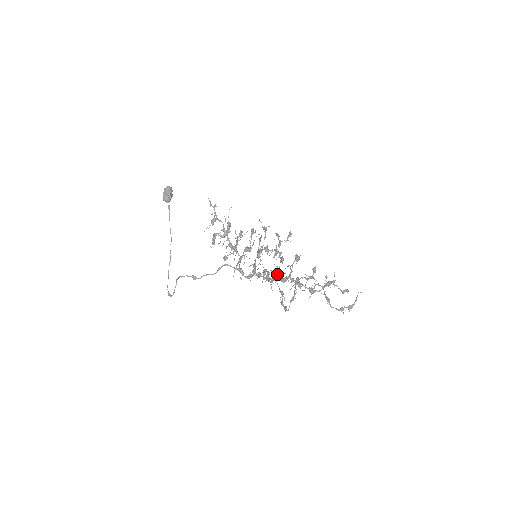
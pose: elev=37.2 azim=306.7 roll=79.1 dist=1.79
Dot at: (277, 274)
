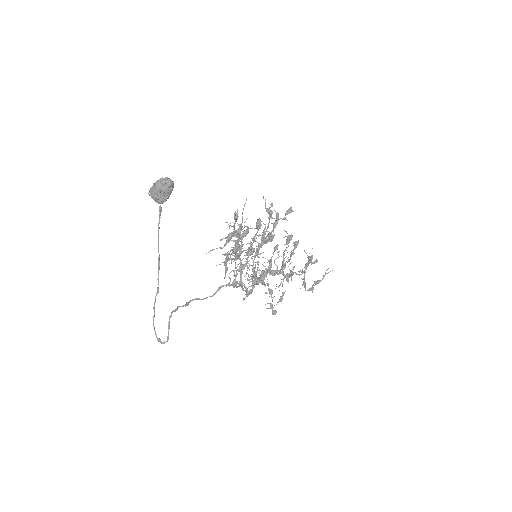
Dot at: (269, 269)
